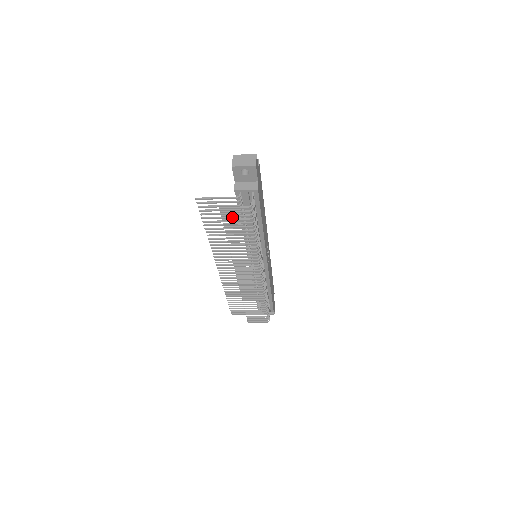
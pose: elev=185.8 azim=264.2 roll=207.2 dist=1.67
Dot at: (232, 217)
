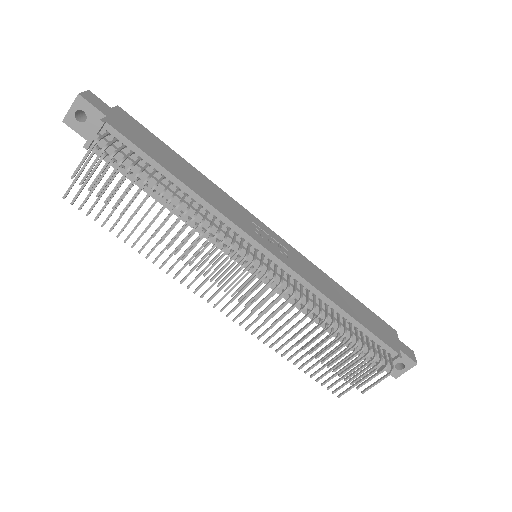
Dot at: occluded
